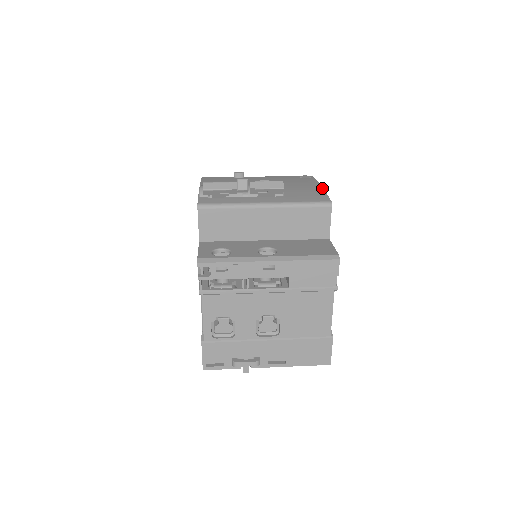
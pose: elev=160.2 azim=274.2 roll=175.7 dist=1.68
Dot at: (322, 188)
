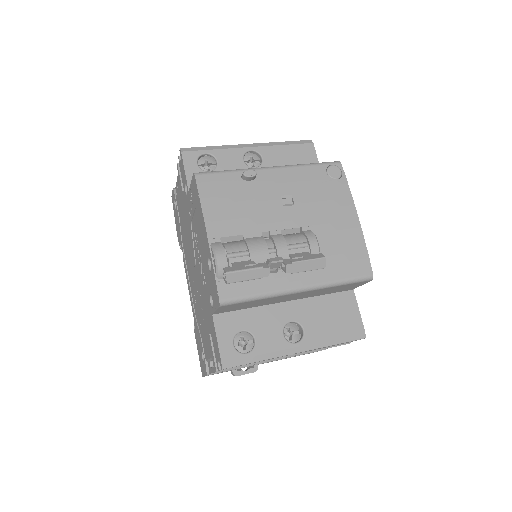
Dot at: (361, 230)
